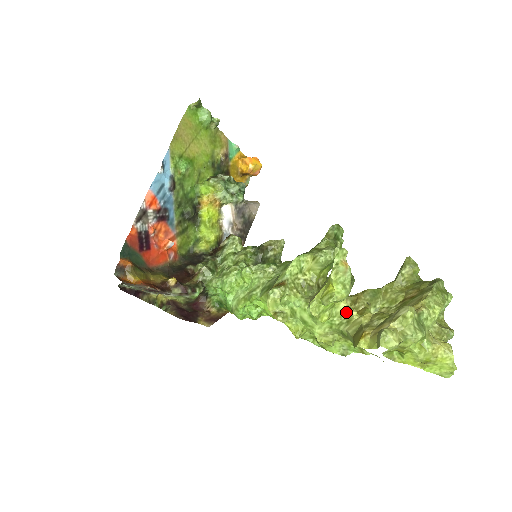
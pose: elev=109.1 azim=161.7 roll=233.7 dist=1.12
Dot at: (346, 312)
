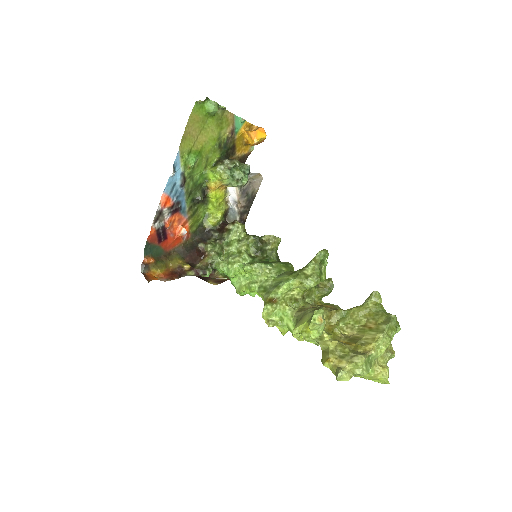
Dot at: occluded
